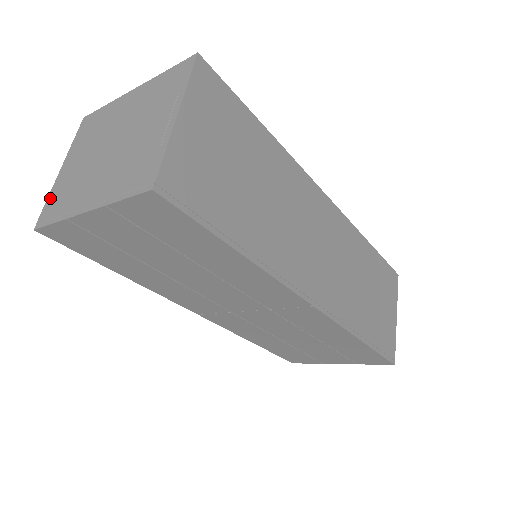
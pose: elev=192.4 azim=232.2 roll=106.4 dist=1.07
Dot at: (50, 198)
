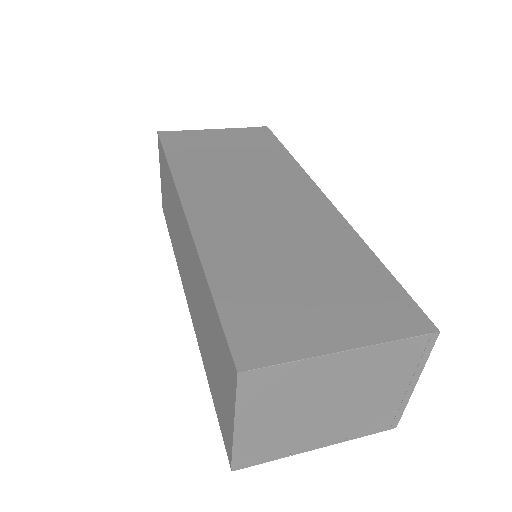
Dot at: (240, 450)
